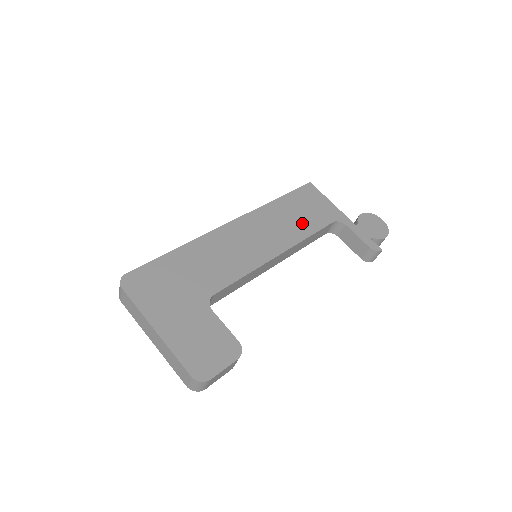
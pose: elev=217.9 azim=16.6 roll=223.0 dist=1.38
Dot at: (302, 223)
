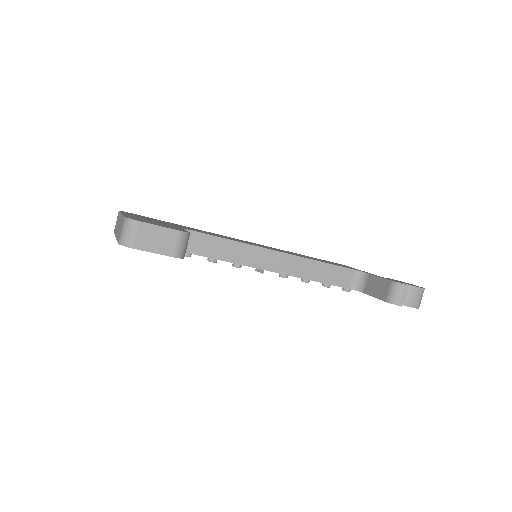
Dot at: occluded
